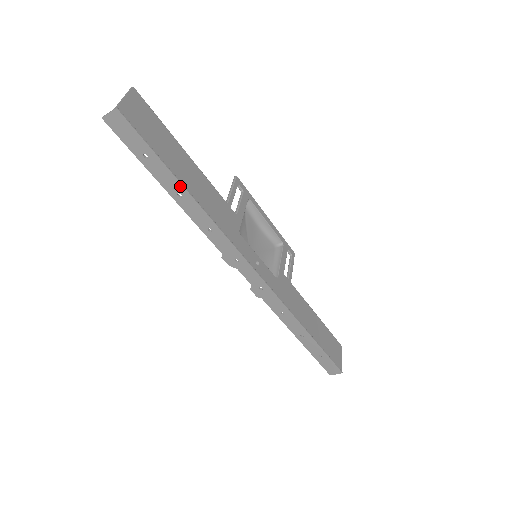
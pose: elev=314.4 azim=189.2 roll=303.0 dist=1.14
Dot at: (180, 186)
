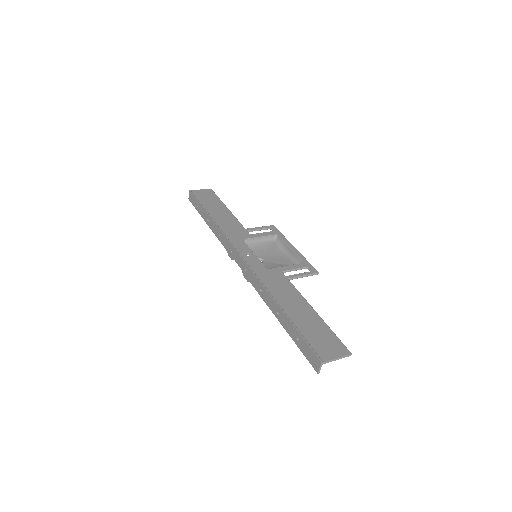
Dot at: (207, 214)
